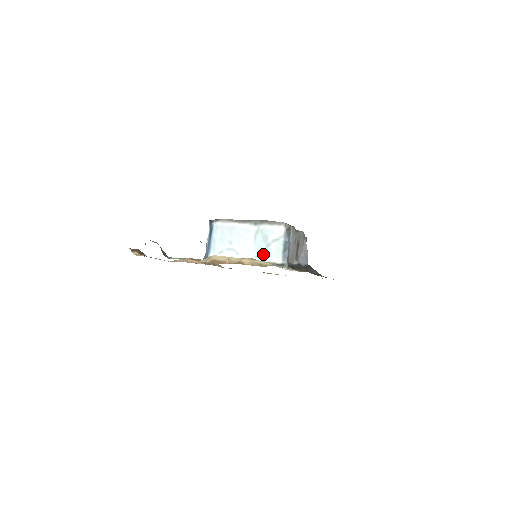
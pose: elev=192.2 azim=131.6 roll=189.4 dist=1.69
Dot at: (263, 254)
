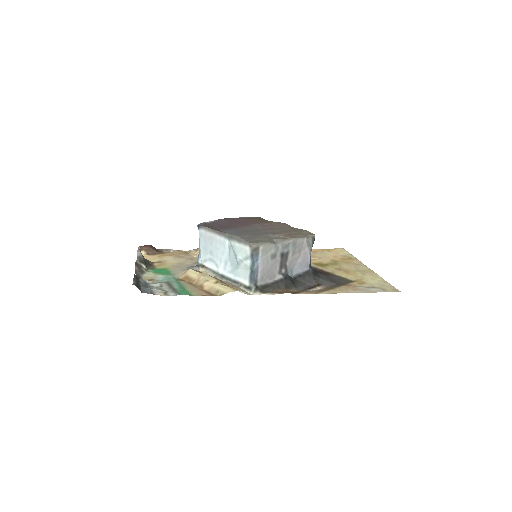
Dot at: (235, 271)
